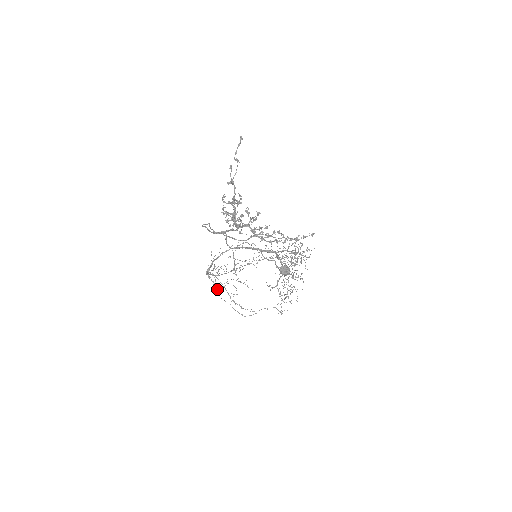
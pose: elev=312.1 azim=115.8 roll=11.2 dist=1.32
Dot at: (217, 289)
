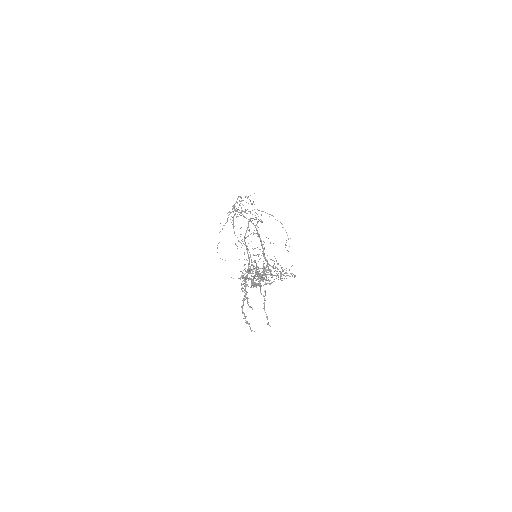
Dot at: occluded
